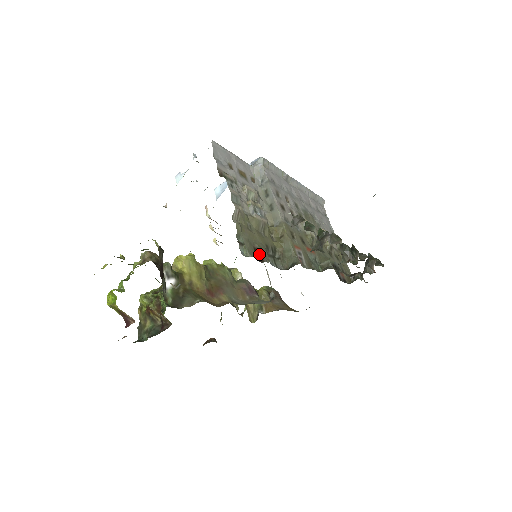
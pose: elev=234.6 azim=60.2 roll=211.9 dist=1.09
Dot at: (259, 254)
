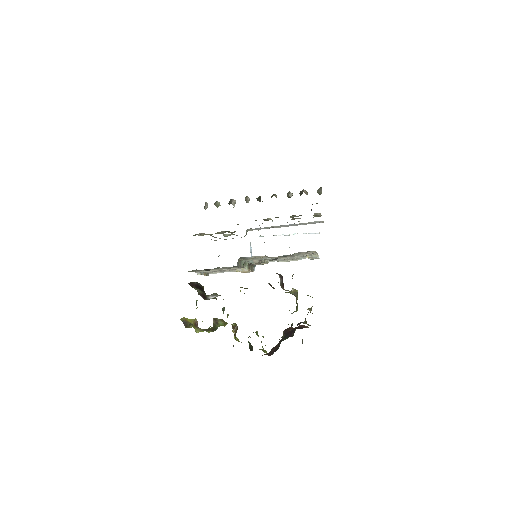
Dot at: occluded
